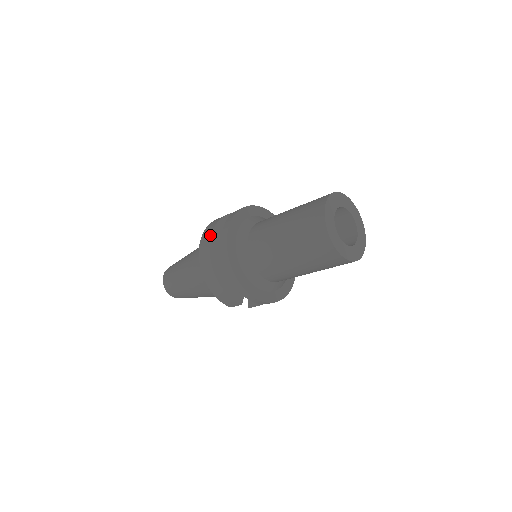
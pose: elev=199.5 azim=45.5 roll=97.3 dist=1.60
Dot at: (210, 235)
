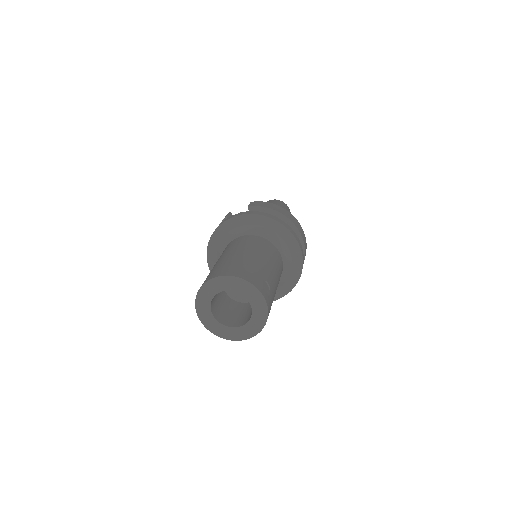
Dot at: occluded
